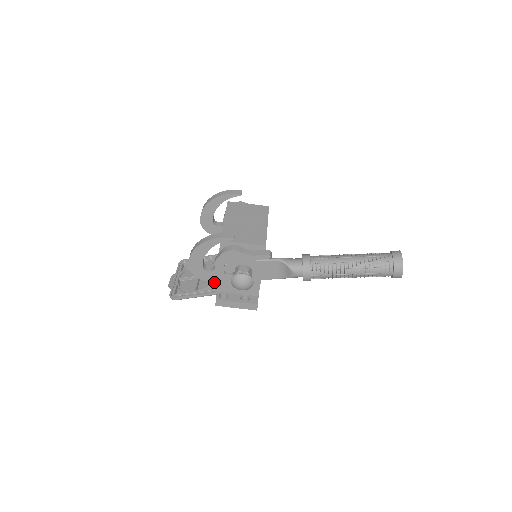
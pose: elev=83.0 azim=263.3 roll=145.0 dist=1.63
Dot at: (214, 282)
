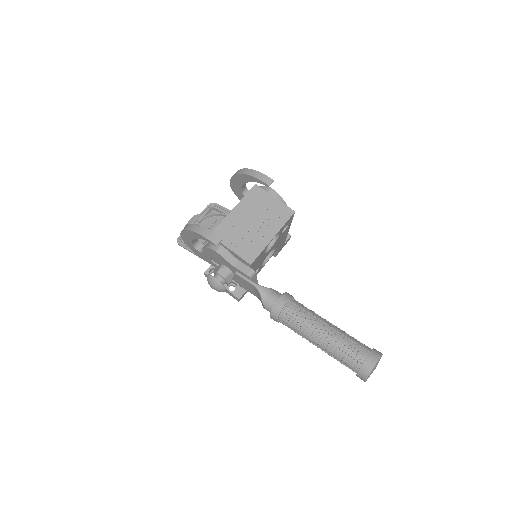
Dot at: occluded
